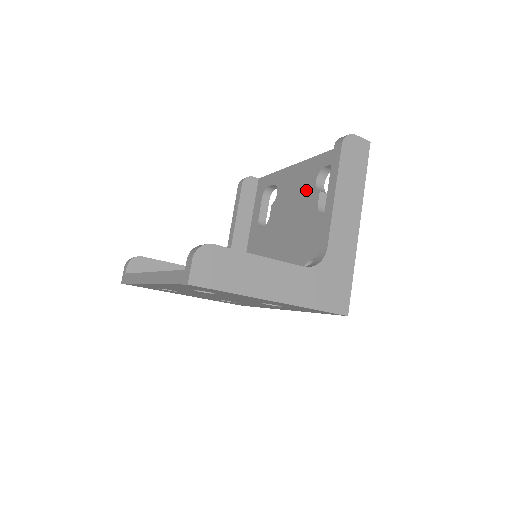
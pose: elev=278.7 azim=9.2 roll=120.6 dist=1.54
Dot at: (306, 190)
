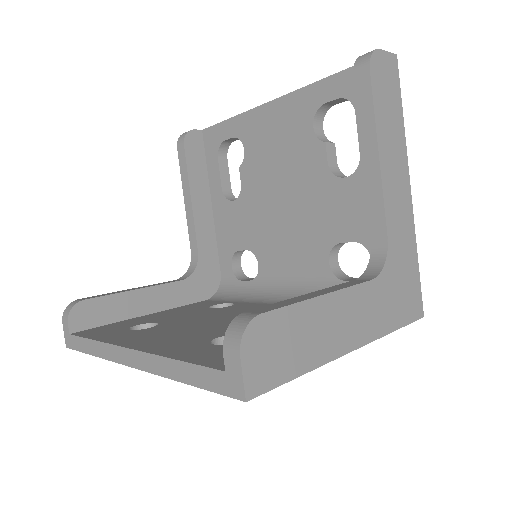
Dot at: (298, 142)
